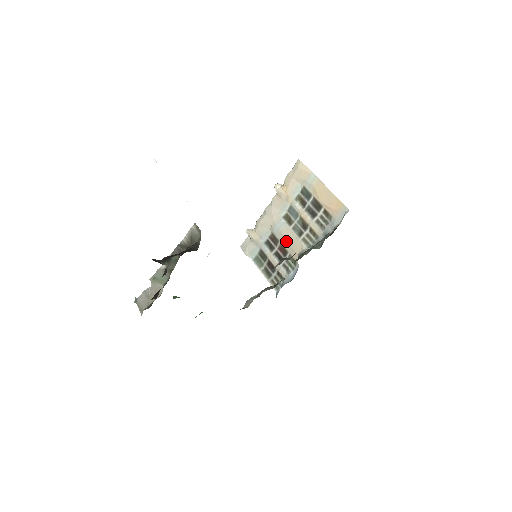
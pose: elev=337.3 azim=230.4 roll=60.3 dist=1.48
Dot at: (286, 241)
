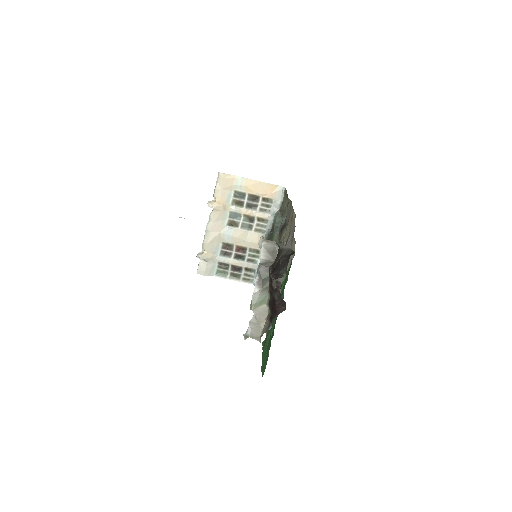
Dot at: (241, 241)
